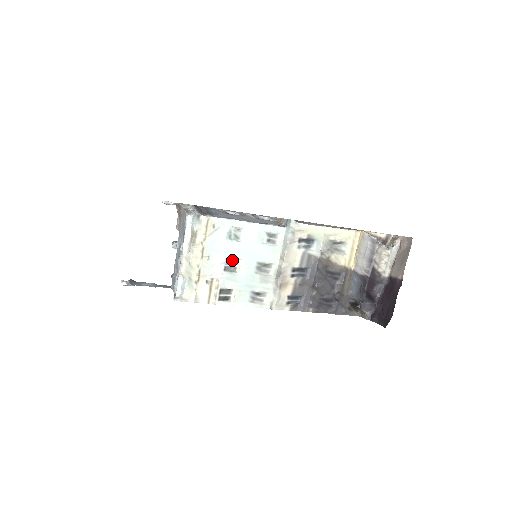
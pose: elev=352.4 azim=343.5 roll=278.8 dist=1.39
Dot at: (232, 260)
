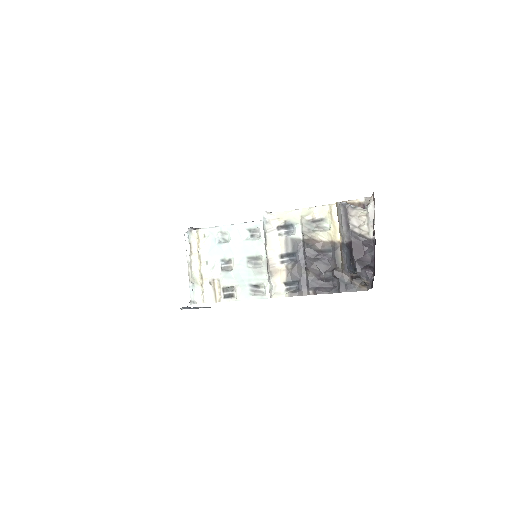
Dot at: (226, 260)
